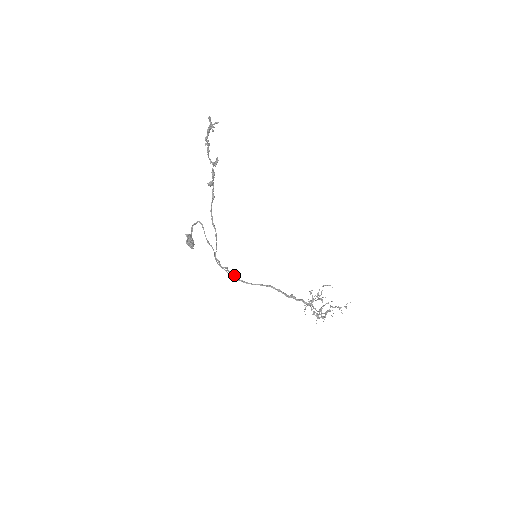
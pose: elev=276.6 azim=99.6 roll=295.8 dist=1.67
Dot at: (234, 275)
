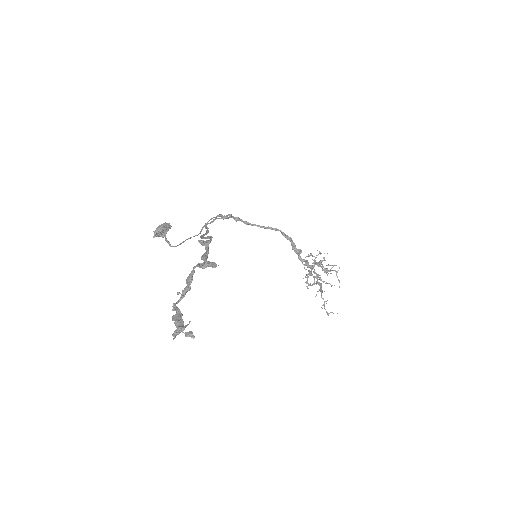
Dot at: occluded
